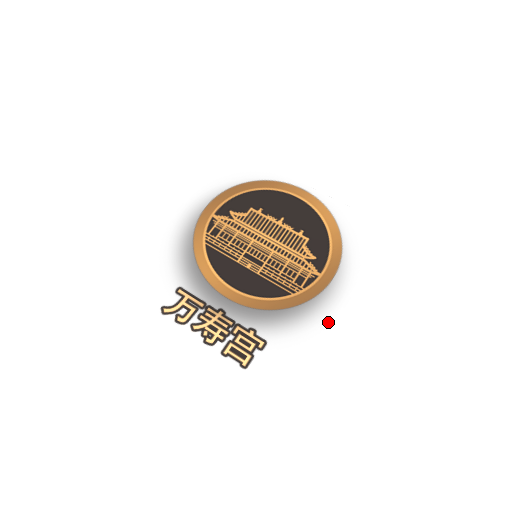
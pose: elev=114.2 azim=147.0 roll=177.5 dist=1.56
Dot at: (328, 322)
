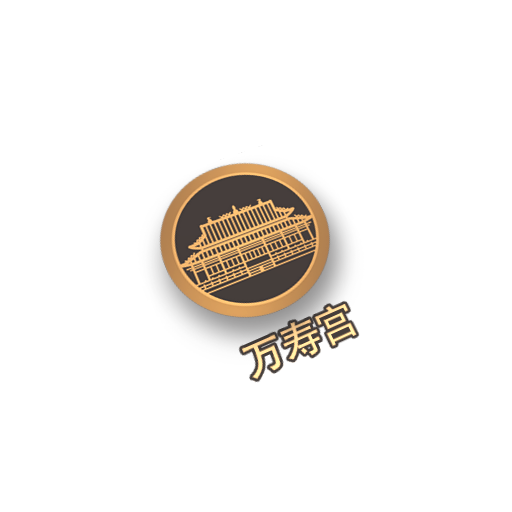
Dot at: (358, 240)
